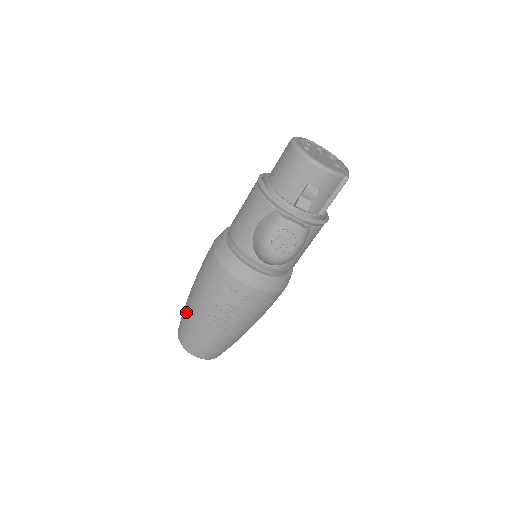
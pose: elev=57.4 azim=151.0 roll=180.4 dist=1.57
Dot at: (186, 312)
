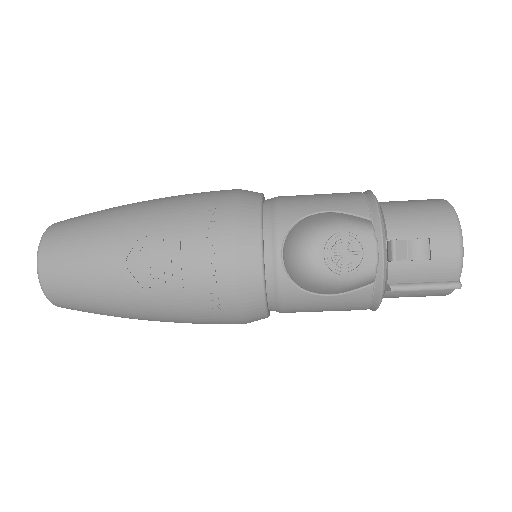
Dot at: (109, 209)
